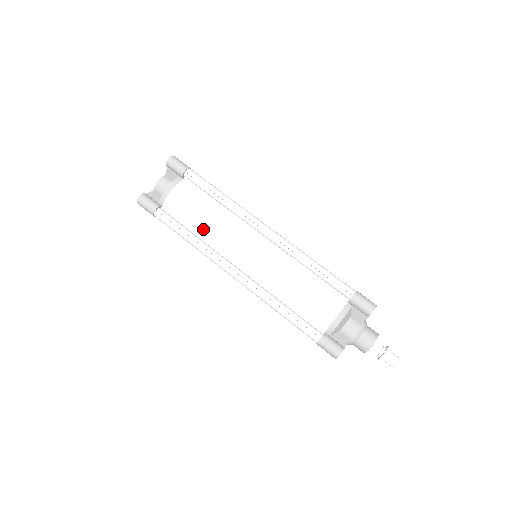
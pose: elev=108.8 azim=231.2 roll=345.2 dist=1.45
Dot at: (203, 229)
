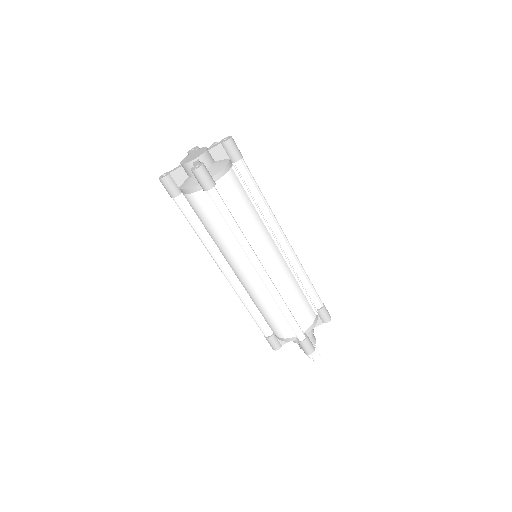
Dot at: (211, 235)
